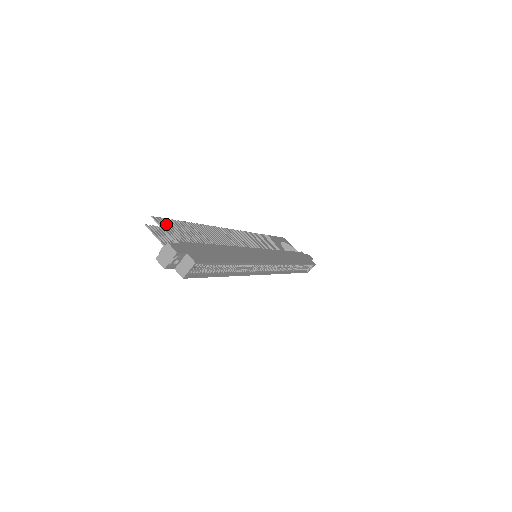
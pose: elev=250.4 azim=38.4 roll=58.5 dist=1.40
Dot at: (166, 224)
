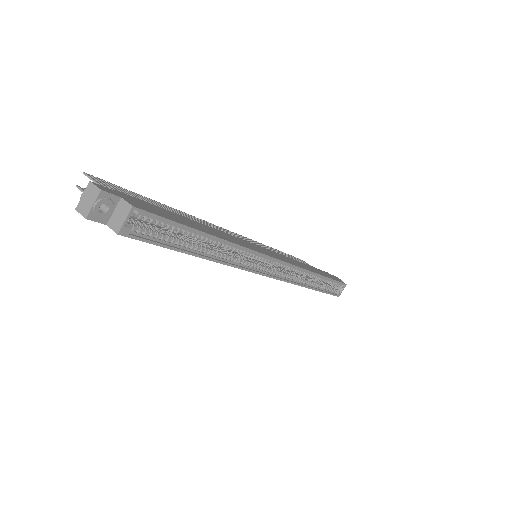
Dot at: (105, 183)
